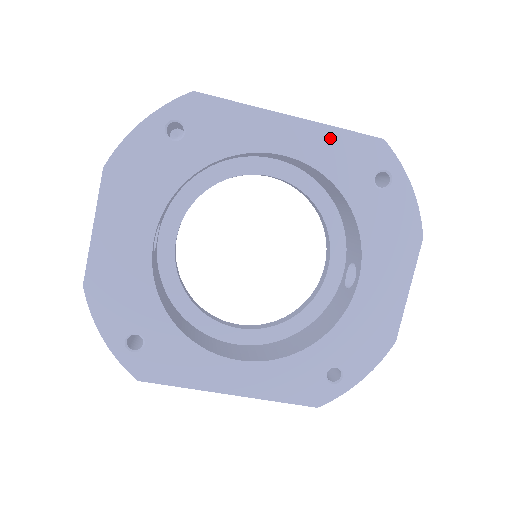
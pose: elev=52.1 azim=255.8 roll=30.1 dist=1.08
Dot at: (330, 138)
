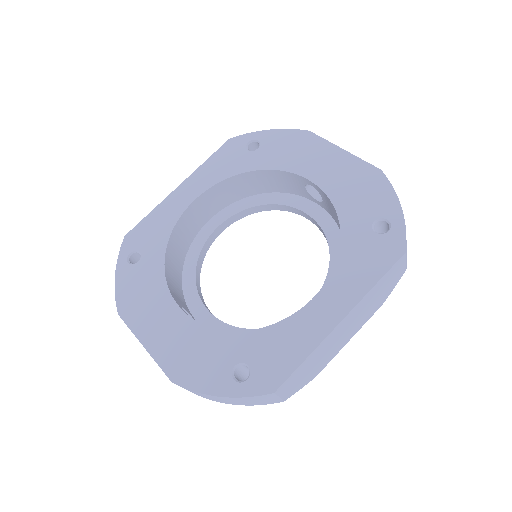
Dot at: (206, 169)
